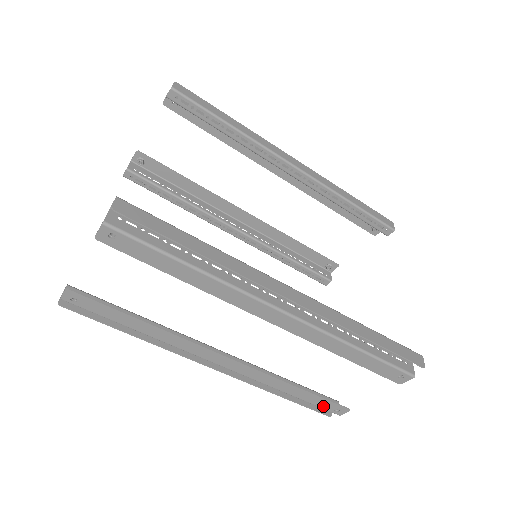
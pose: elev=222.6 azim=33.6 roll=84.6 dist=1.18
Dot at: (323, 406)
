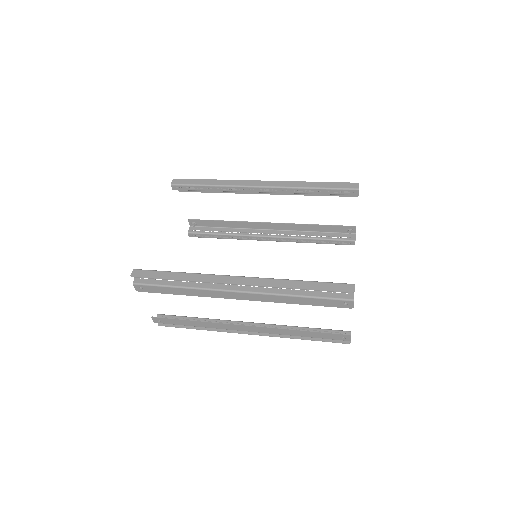
Dot at: (332, 338)
